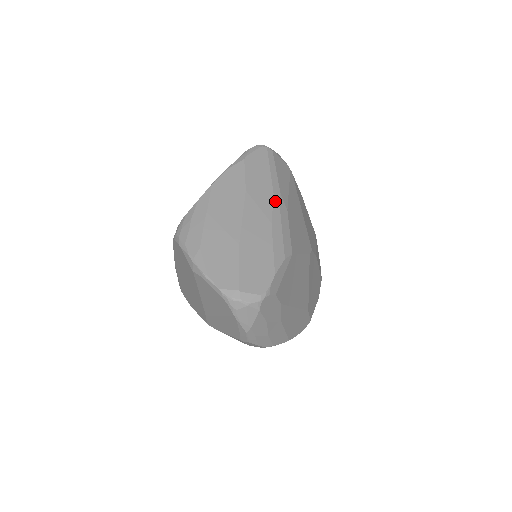
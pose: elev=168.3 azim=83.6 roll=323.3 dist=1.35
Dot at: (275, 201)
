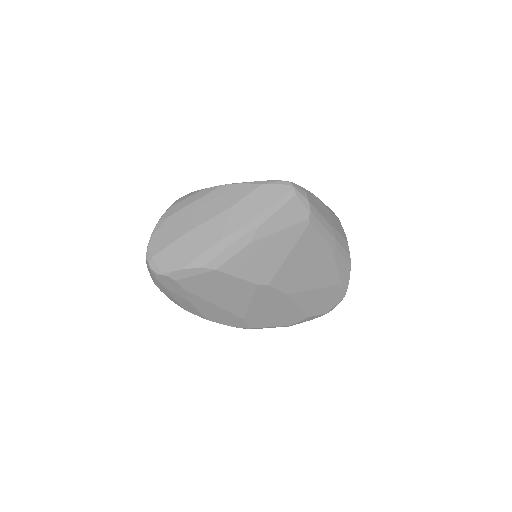
Dot at: (244, 229)
